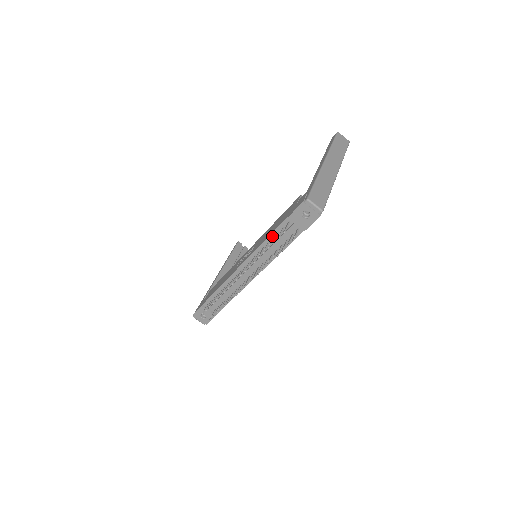
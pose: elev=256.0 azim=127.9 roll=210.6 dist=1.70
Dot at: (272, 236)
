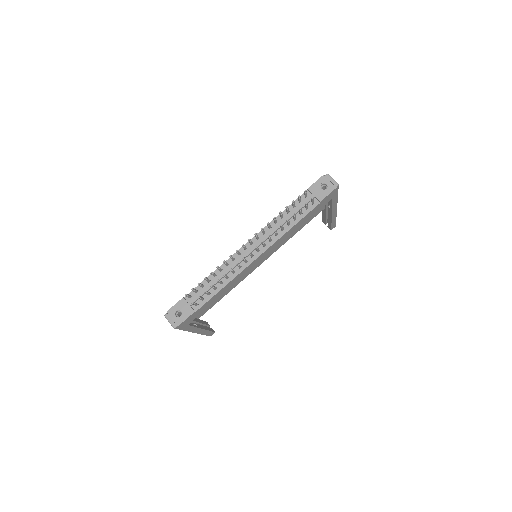
Dot at: occluded
